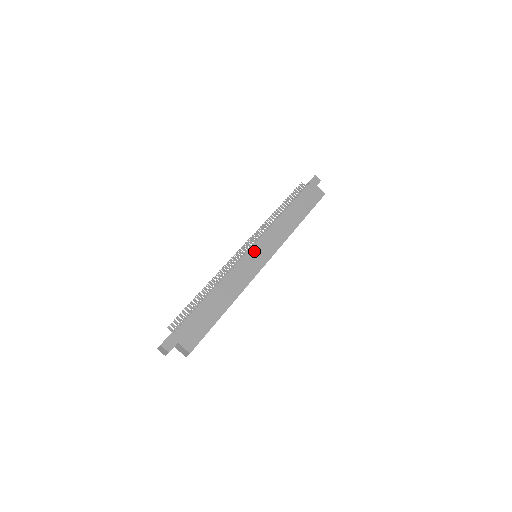
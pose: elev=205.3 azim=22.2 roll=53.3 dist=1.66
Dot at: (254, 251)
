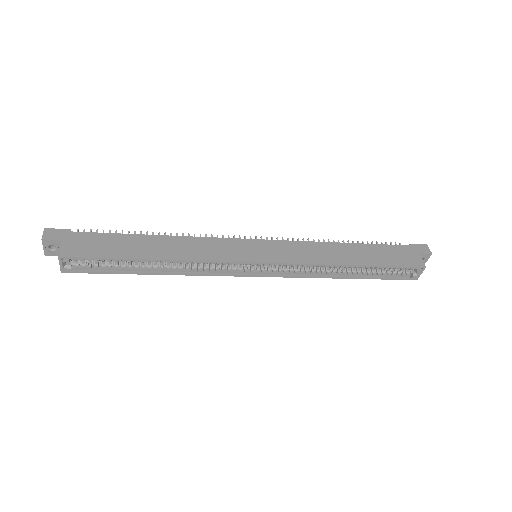
Dot at: (254, 243)
